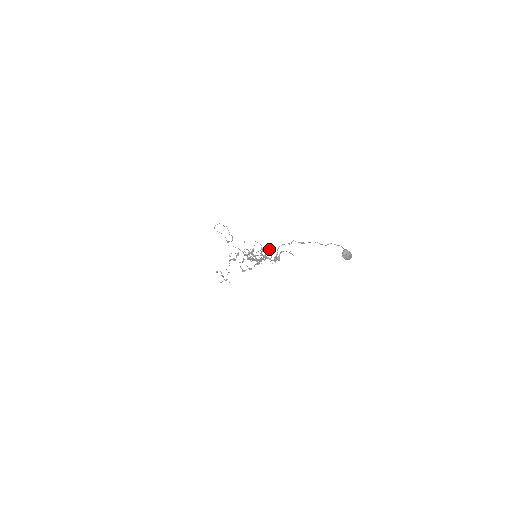
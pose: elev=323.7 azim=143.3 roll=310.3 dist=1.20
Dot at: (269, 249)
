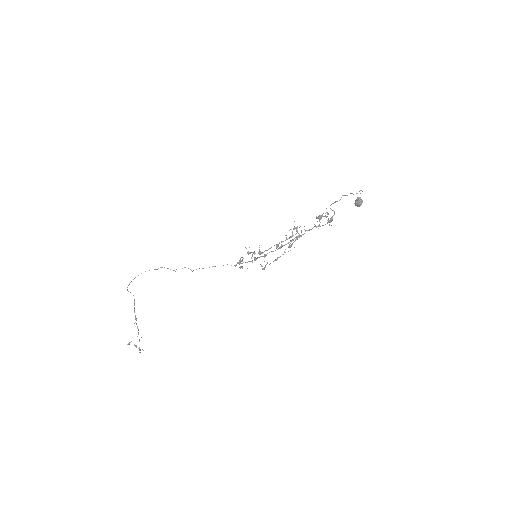
Dot at: (323, 213)
